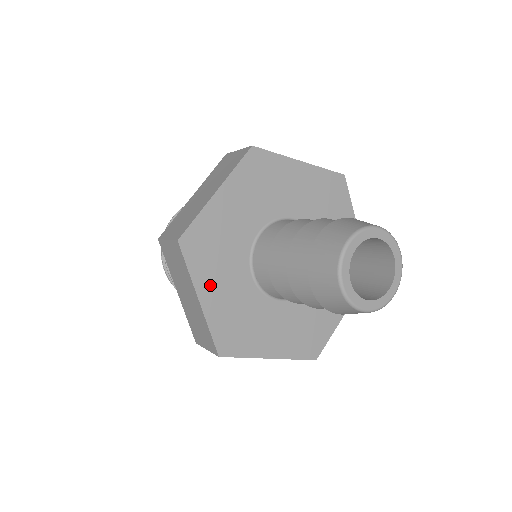
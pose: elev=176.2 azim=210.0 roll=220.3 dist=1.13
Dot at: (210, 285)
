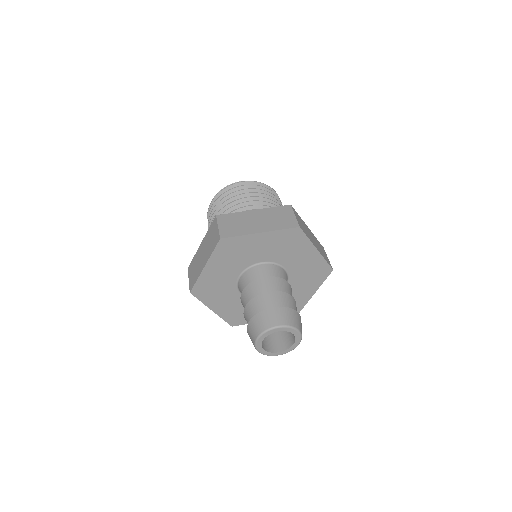
Dot at: (216, 304)
